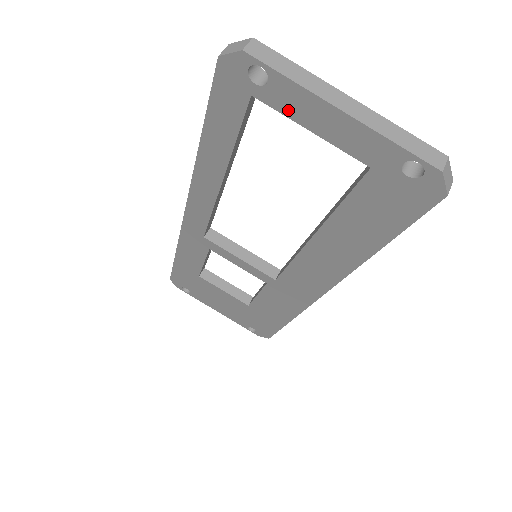
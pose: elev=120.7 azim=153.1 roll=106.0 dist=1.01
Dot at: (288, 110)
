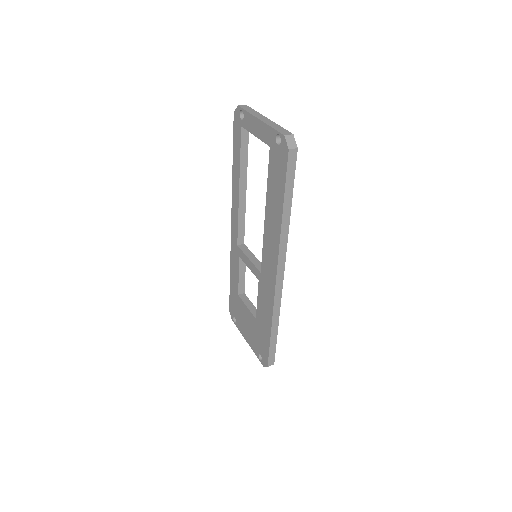
Dot at: (249, 128)
